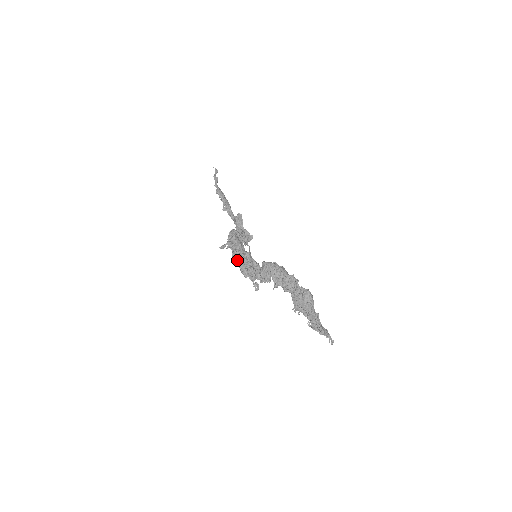
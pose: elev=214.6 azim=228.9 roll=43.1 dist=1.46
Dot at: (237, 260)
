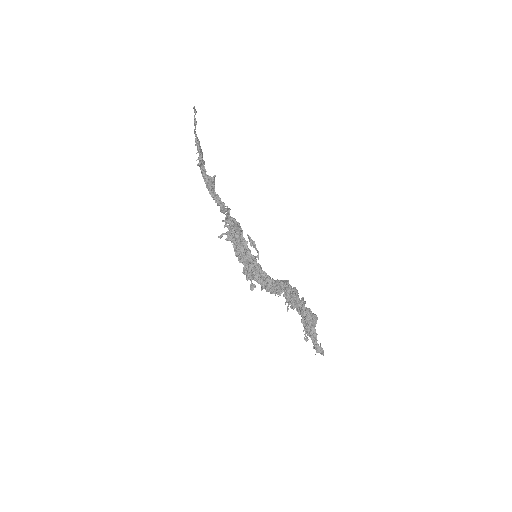
Dot at: (243, 262)
